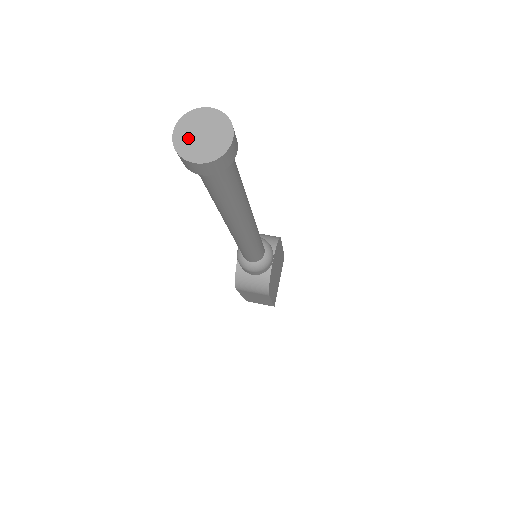
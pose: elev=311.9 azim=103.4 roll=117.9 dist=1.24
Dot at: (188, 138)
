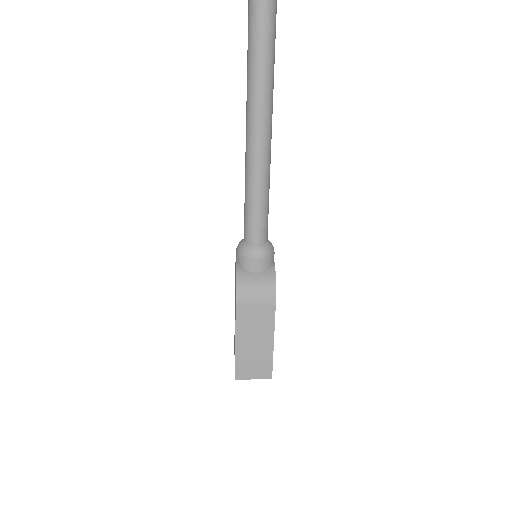
Dot at: out of frame
